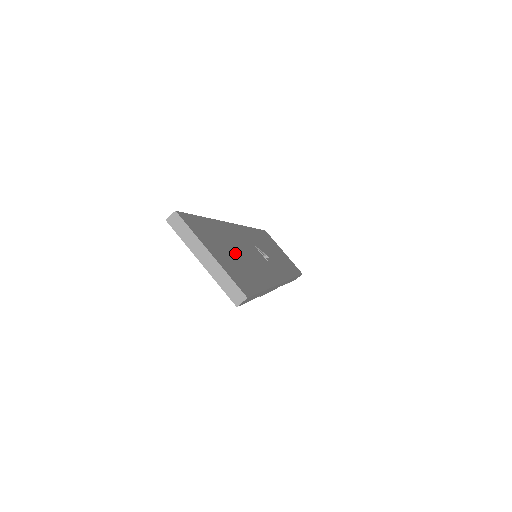
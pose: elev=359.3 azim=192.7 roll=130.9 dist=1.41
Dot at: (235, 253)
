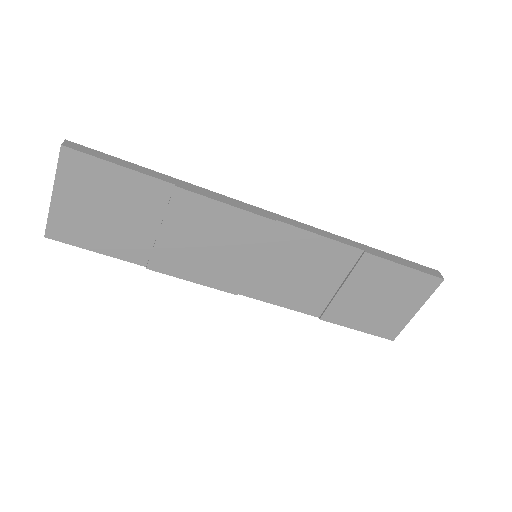
Dot at: occluded
